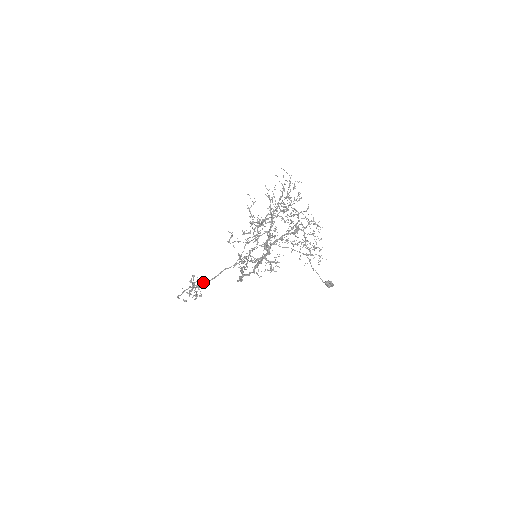
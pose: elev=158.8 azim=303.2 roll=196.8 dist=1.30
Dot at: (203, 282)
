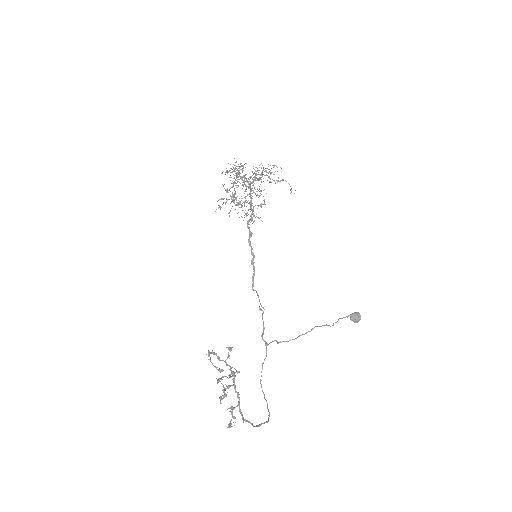
Dot at: (233, 376)
